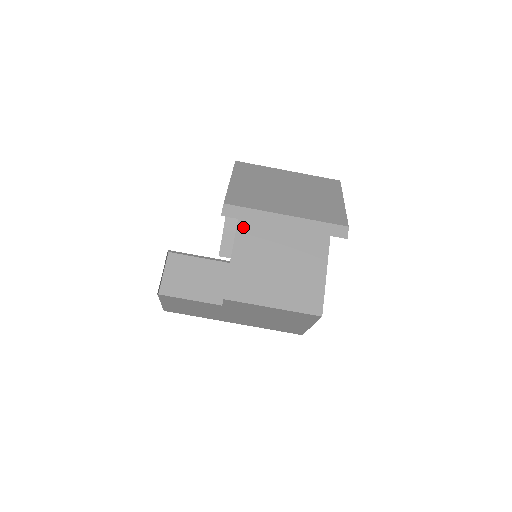
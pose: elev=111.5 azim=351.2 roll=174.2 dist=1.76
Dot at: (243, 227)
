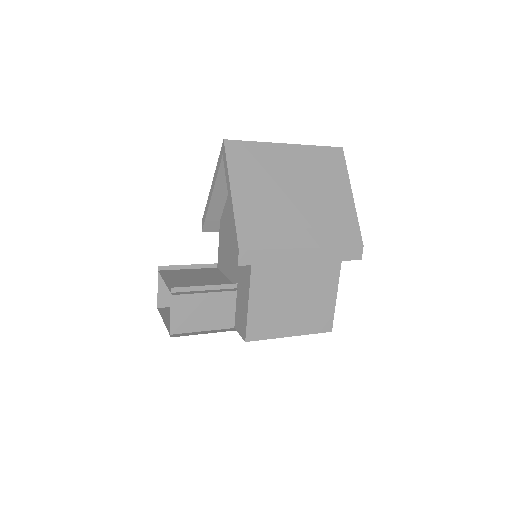
Dot at: occluded
